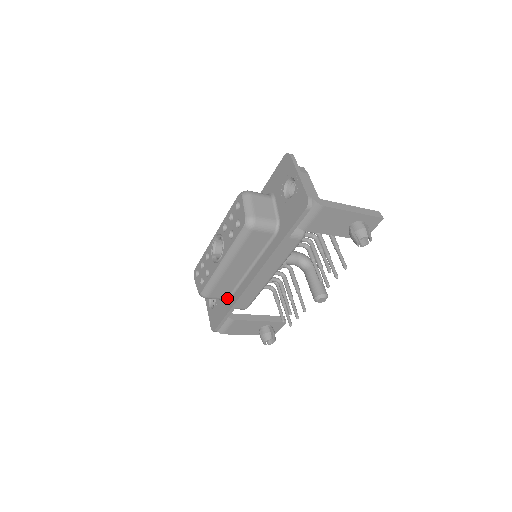
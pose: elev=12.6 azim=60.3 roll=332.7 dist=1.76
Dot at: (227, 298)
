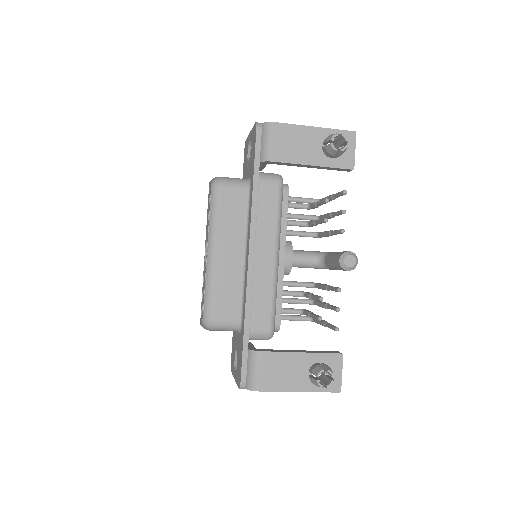
Dot at: (239, 320)
